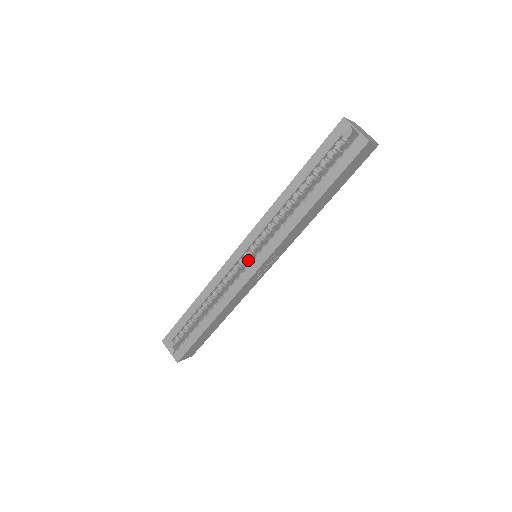
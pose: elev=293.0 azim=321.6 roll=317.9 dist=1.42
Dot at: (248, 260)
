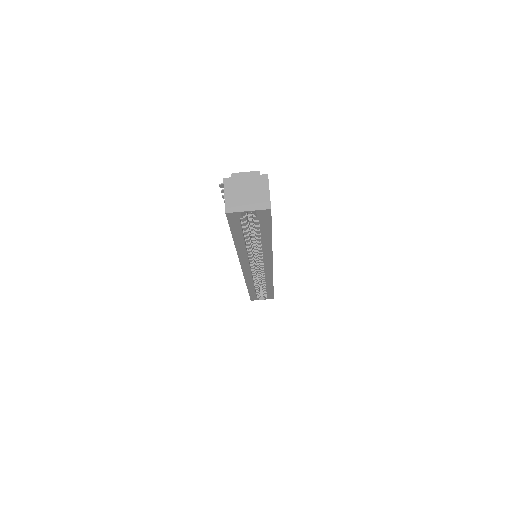
Dot at: occluded
